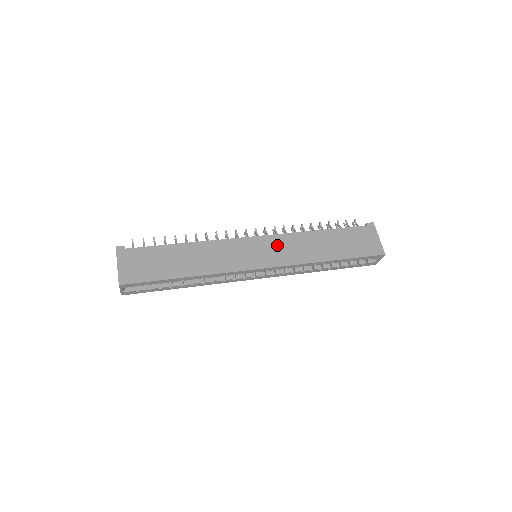
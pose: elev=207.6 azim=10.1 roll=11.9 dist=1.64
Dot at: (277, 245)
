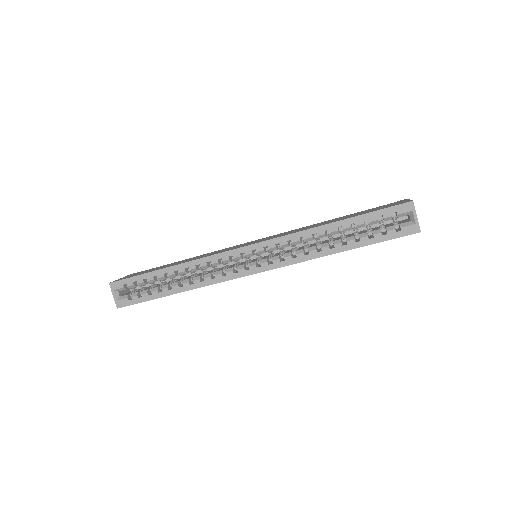
Dot at: occluded
